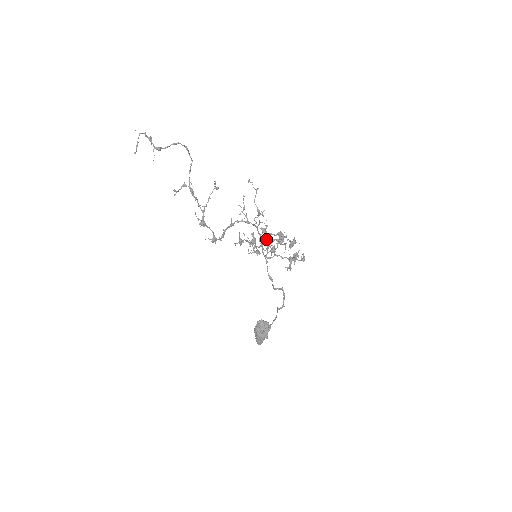
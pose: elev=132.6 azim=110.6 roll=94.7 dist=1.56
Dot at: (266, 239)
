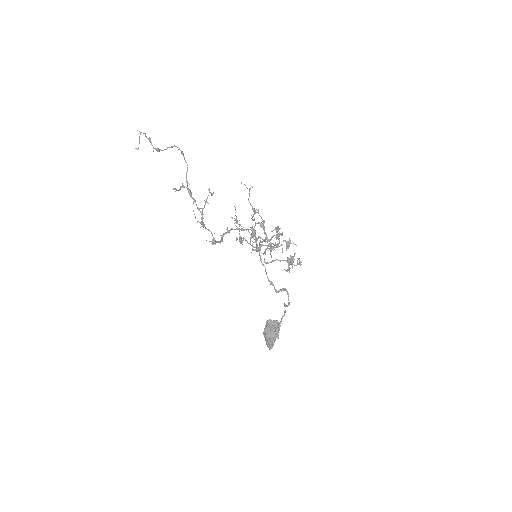
Dot at: (265, 234)
